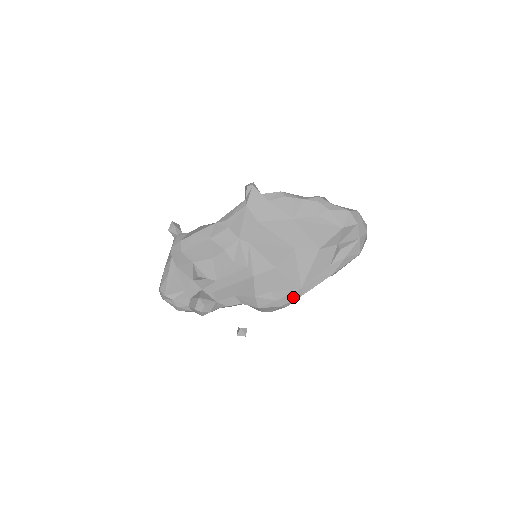
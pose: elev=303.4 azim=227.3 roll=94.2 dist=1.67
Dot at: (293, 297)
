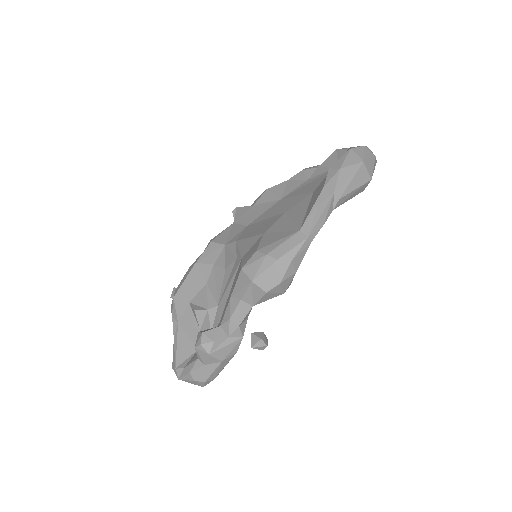
Dot at: (292, 244)
